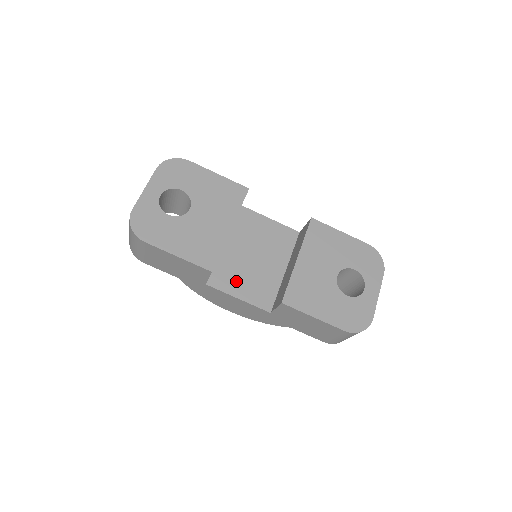
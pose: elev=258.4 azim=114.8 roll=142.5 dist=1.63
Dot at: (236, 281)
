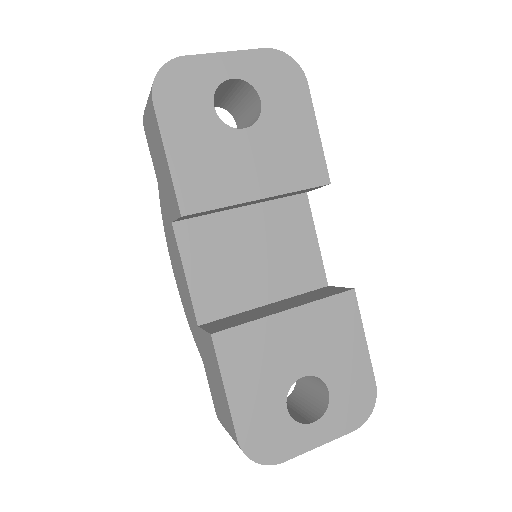
Dot at: (205, 255)
